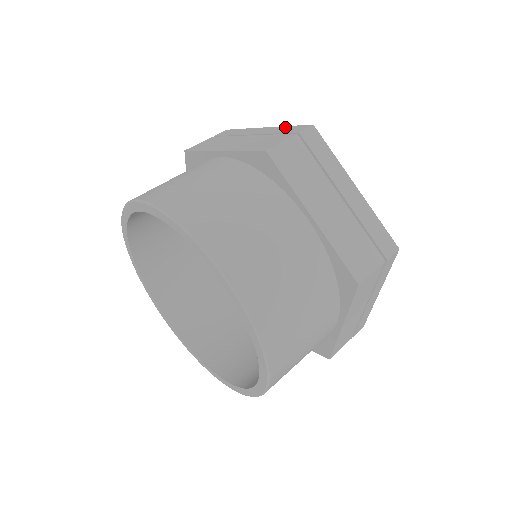
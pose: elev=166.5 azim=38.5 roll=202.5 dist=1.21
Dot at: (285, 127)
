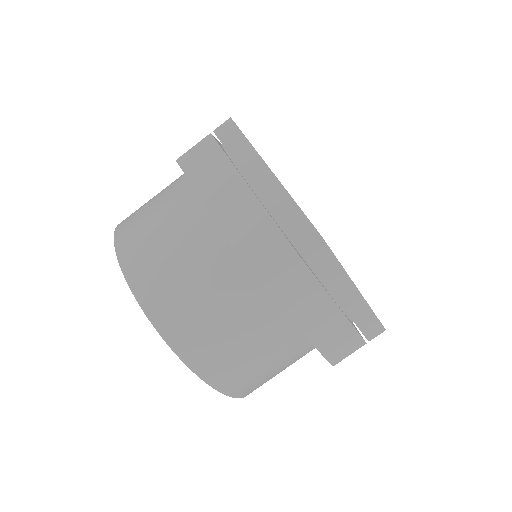
Dot at: (293, 207)
